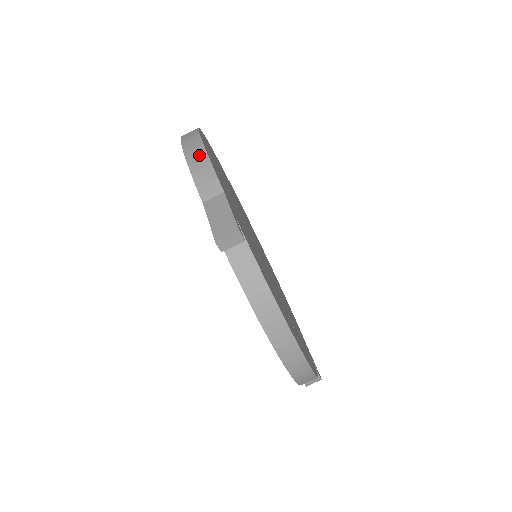
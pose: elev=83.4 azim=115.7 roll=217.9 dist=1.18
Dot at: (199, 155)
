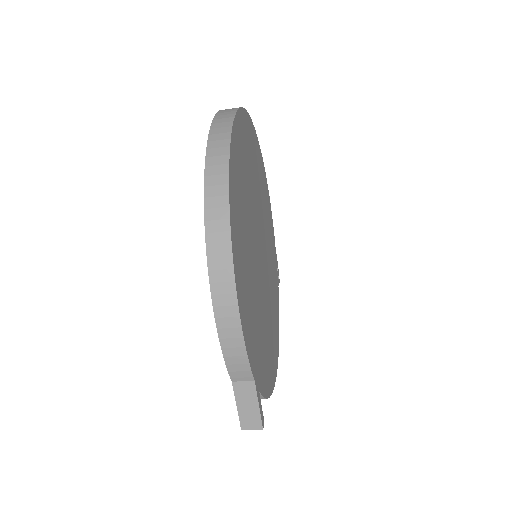
Dot at: (235, 341)
